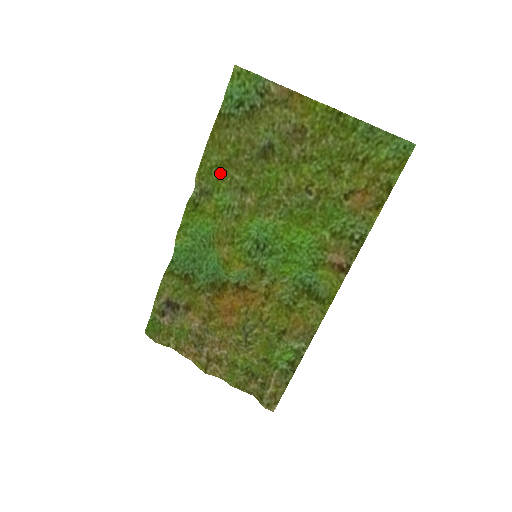
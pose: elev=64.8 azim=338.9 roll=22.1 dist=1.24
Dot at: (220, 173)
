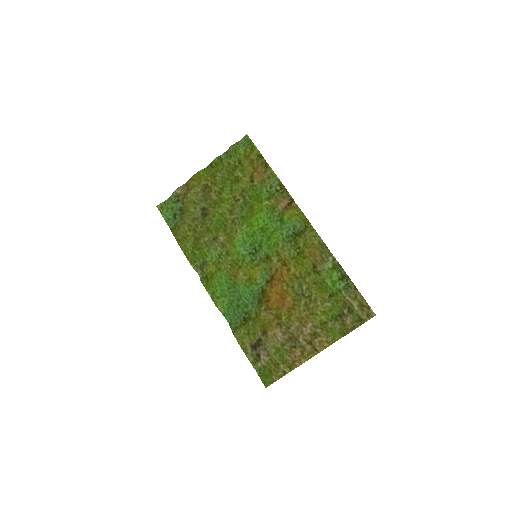
Dot at: (198, 248)
